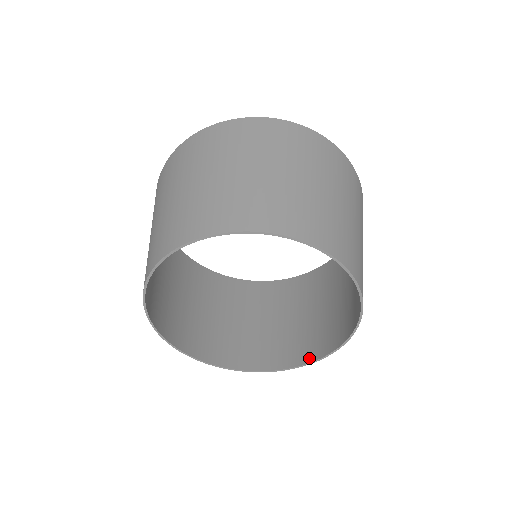
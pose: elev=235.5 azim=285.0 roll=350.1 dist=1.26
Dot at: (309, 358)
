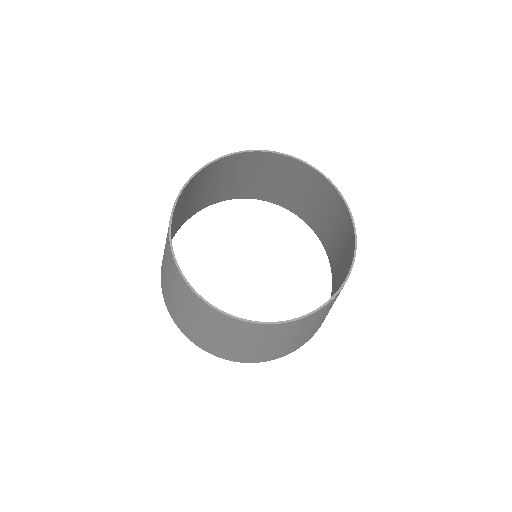
Dot at: (283, 322)
